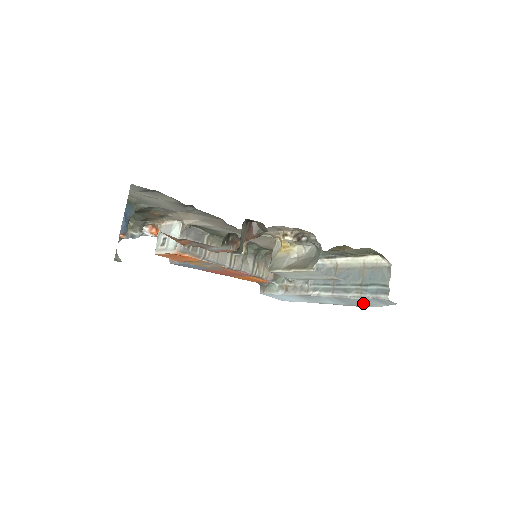
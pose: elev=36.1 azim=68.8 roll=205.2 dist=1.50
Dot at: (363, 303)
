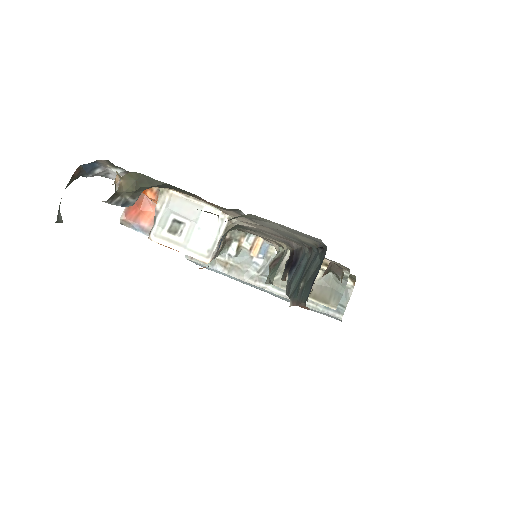
Dot at: occluded
